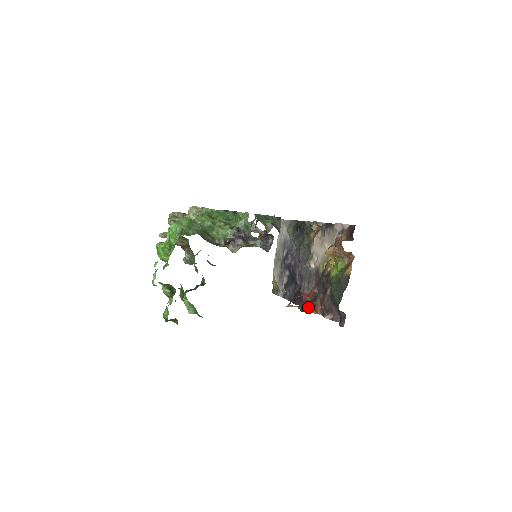
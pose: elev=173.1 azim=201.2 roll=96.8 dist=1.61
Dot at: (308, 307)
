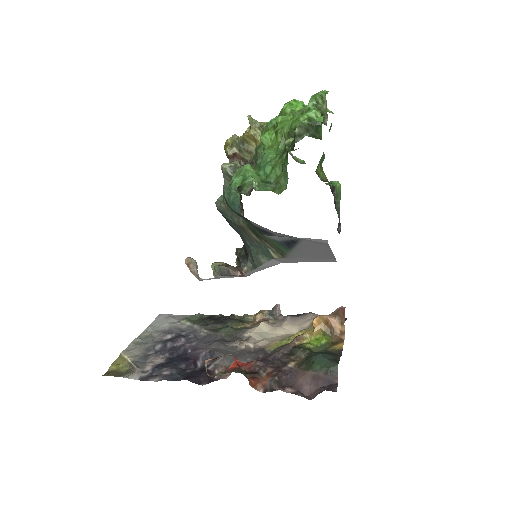
Dot at: (245, 374)
